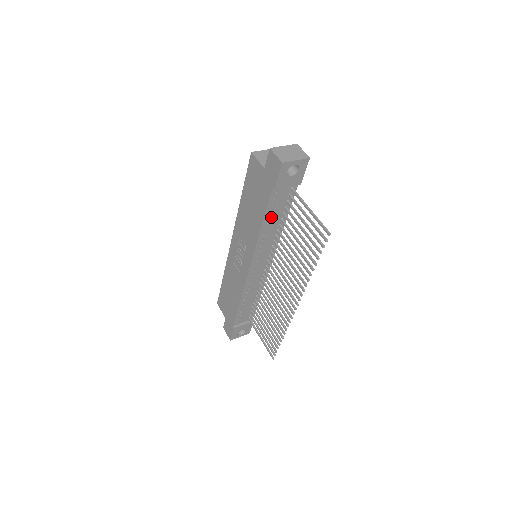
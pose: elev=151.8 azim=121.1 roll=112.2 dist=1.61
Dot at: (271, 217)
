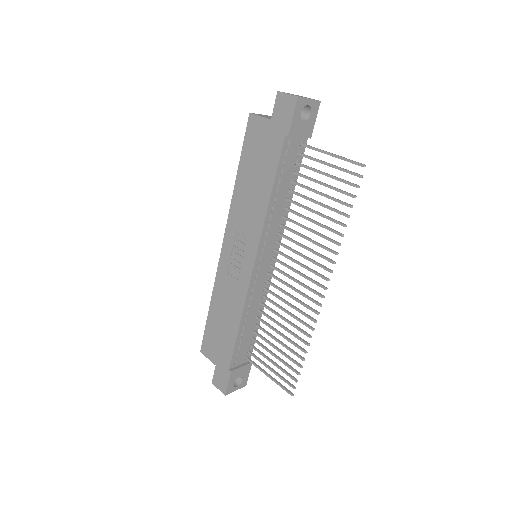
Dot at: (280, 183)
